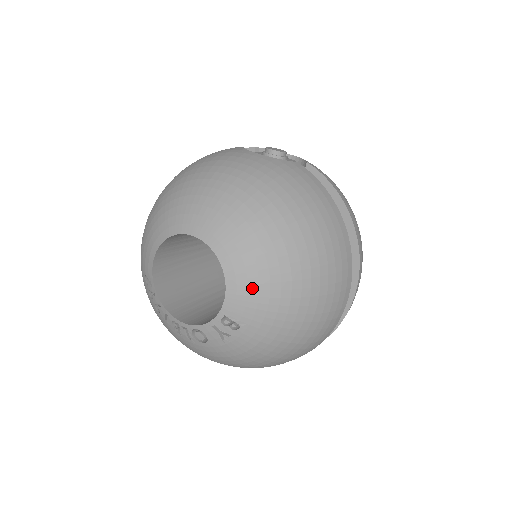
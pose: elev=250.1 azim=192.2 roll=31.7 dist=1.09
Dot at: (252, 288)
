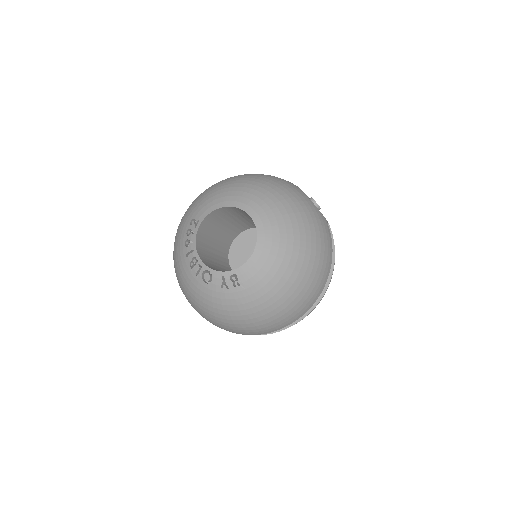
Dot at: (264, 268)
